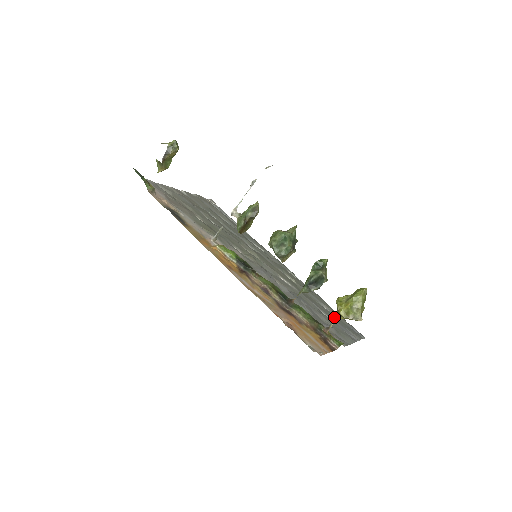
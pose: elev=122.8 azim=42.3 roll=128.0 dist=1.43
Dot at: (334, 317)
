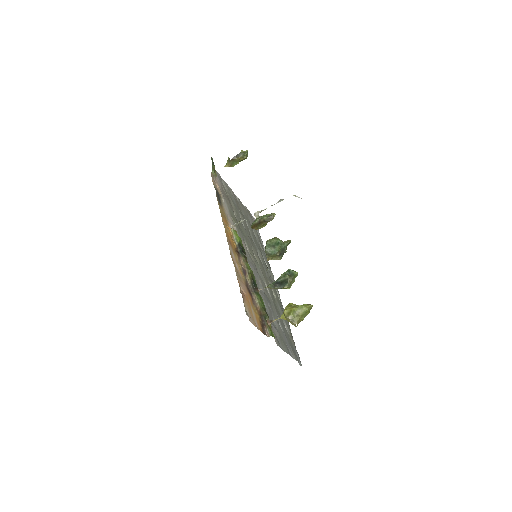
Dot at: (287, 335)
